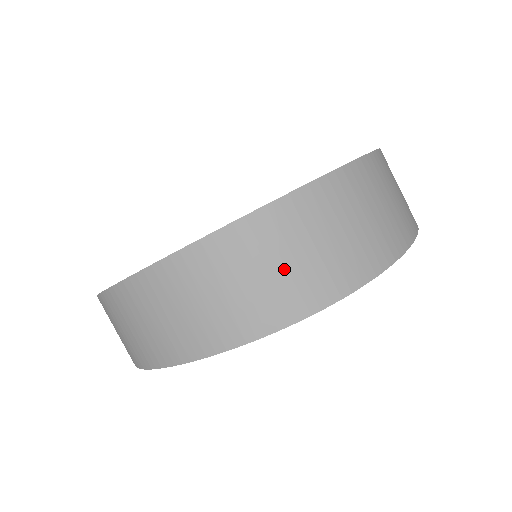
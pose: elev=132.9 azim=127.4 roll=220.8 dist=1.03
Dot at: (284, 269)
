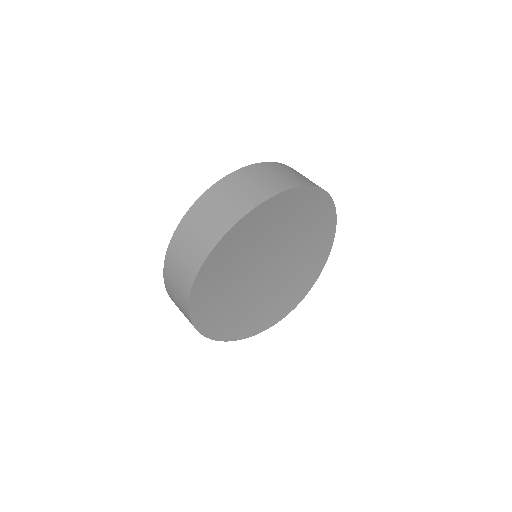
Dot at: (212, 218)
